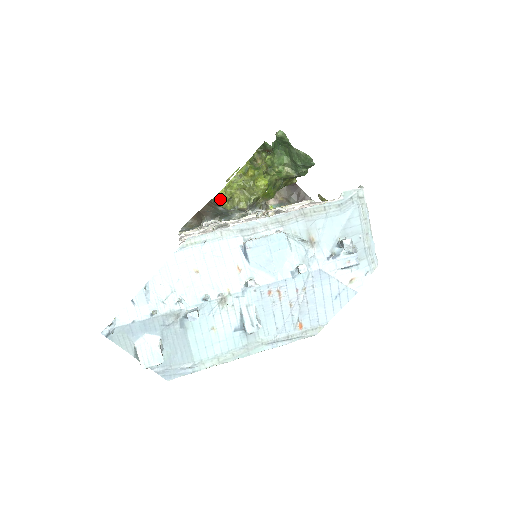
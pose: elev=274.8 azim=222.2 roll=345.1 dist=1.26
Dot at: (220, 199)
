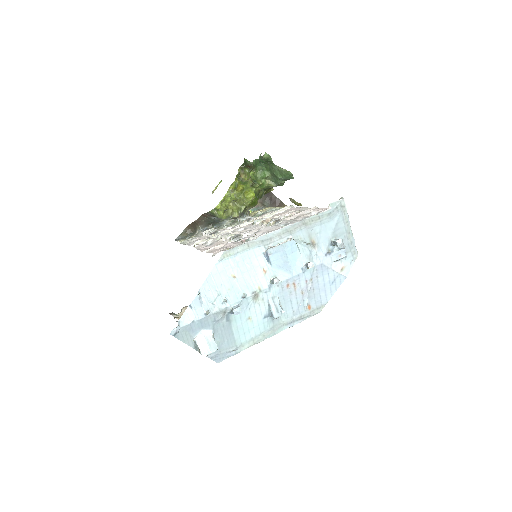
Dot at: (217, 211)
